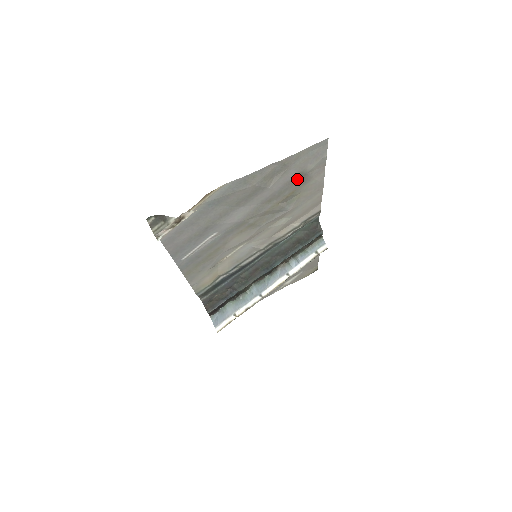
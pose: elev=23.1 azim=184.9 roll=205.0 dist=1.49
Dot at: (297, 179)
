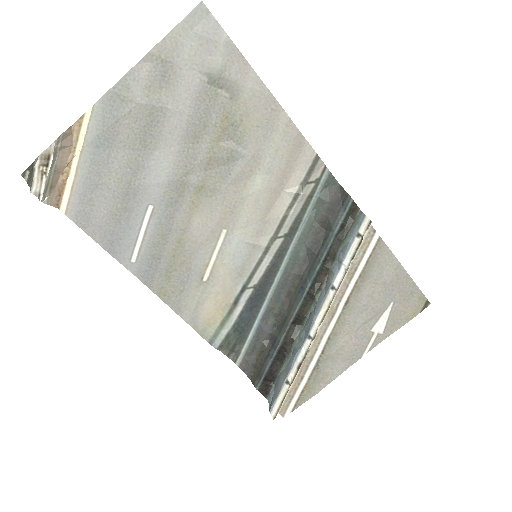
Dot at: (212, 89)
